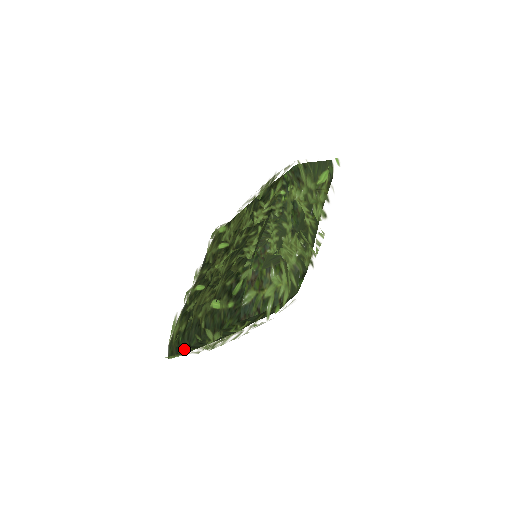
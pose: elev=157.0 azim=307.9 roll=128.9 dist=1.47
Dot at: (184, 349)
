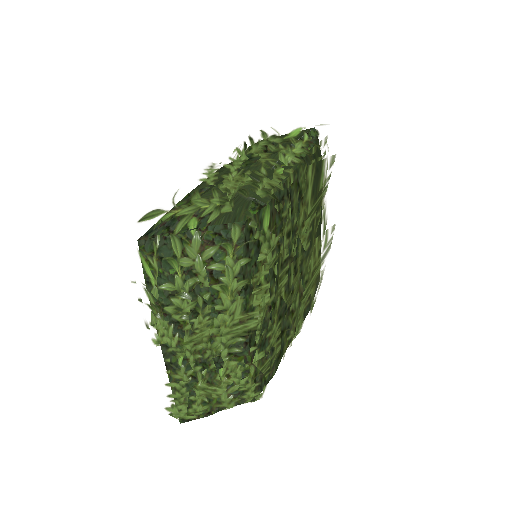
Dot at: (169, 379)
